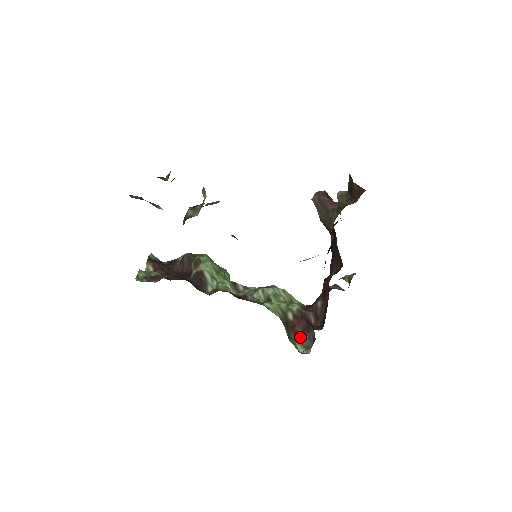
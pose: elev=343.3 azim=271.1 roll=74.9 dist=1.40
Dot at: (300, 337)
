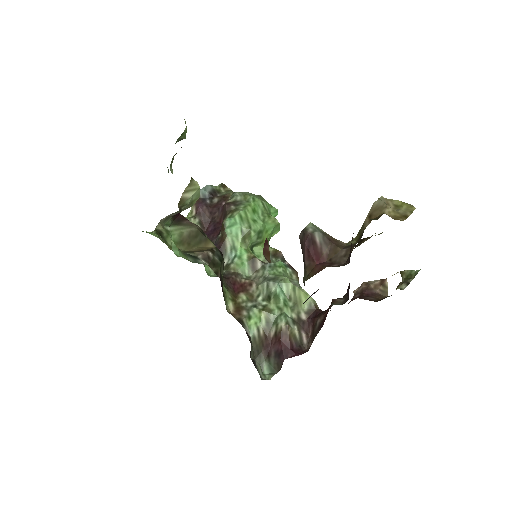
Dot at: (270, 359)
